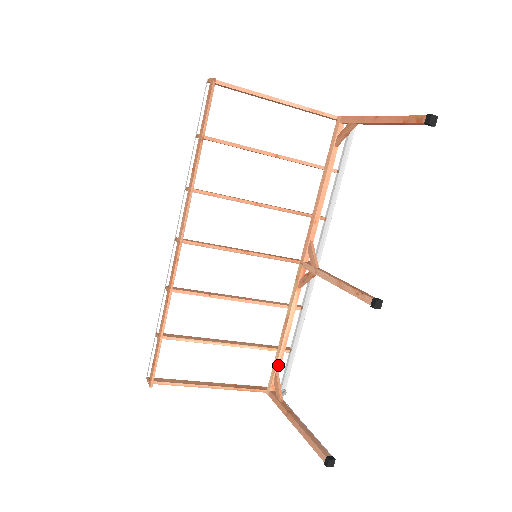
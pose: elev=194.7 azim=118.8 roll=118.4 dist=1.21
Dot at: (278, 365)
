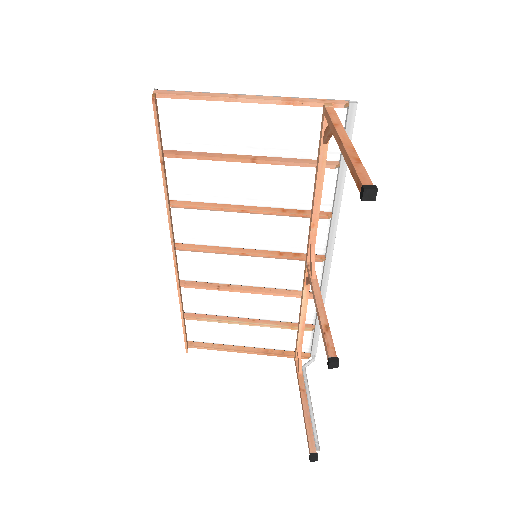
Dot at: (299, 342)
